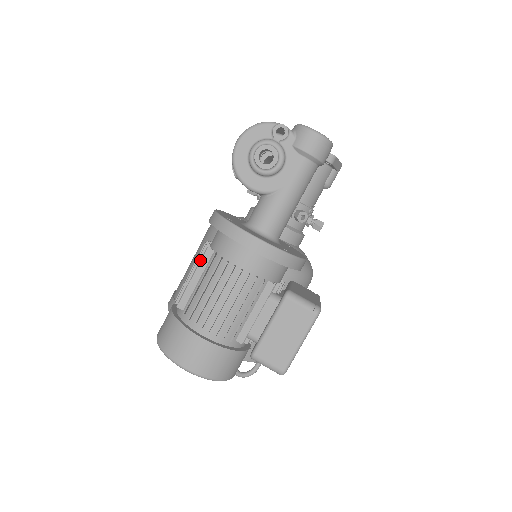
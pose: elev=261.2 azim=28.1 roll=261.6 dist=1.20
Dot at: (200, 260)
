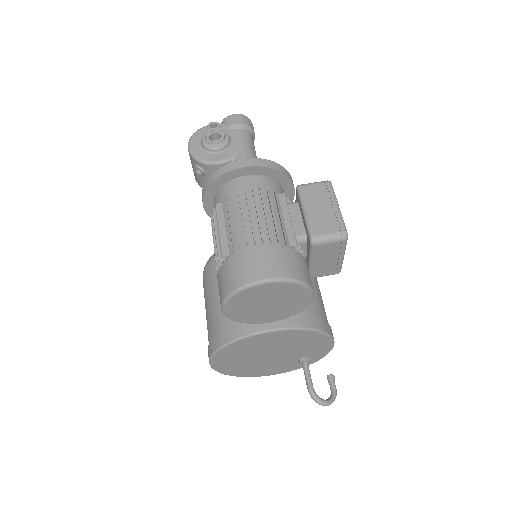
Dot at: (216, 216)
